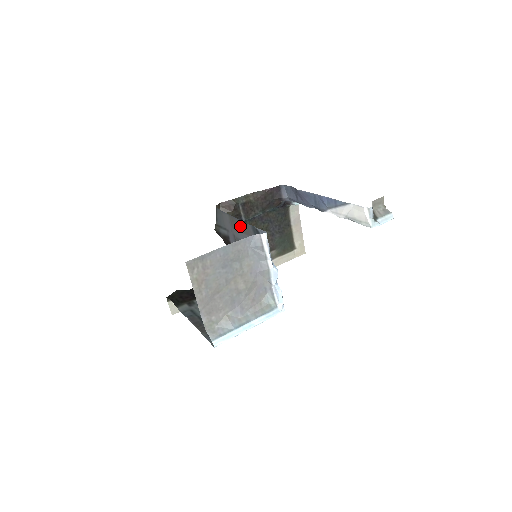
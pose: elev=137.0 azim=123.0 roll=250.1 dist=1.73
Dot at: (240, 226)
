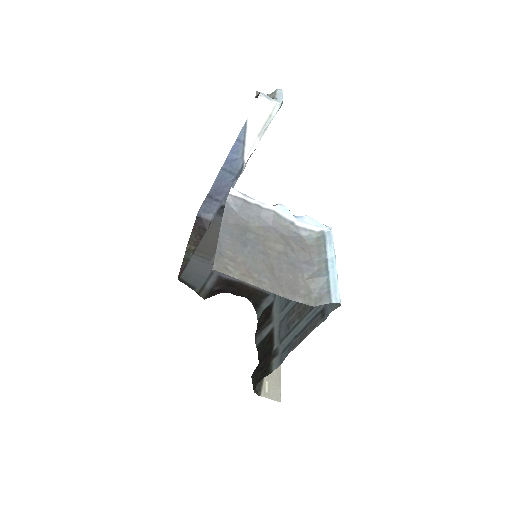
Dot at: (212, 241)
